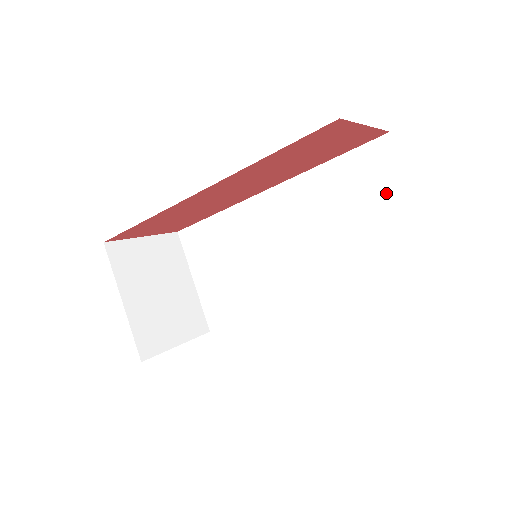
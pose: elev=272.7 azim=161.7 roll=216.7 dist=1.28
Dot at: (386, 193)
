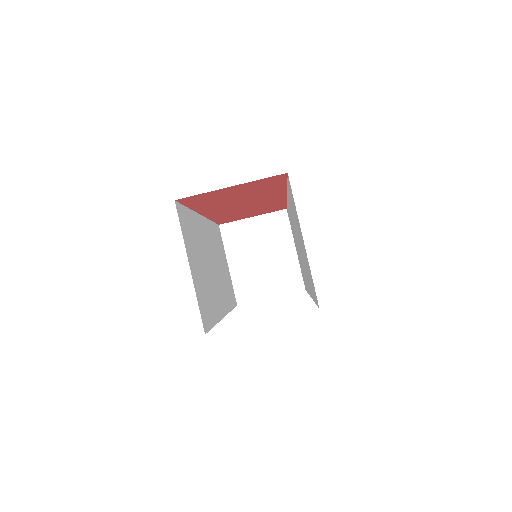
Dot at: occluded
